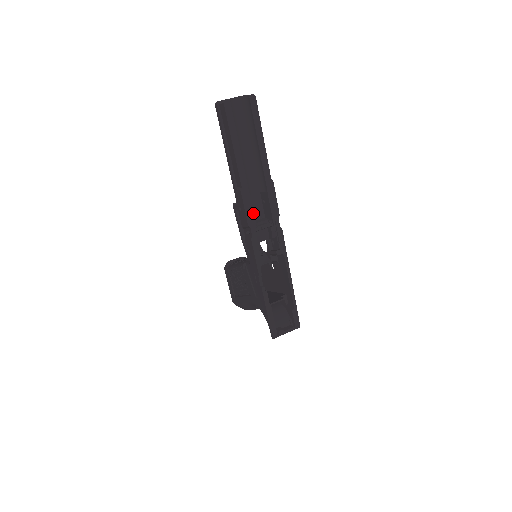
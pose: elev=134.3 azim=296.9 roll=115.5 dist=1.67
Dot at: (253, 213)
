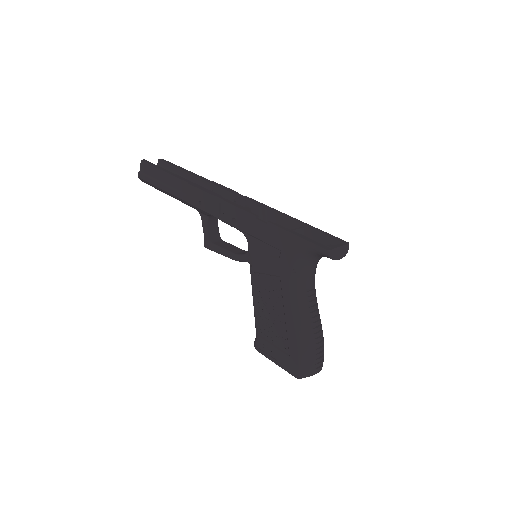
Dot at: (210, 191)
